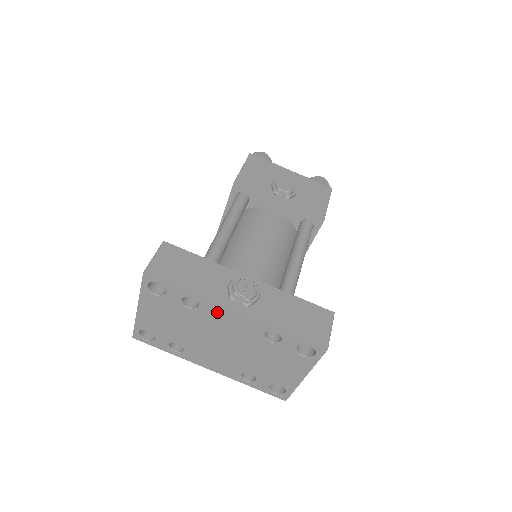
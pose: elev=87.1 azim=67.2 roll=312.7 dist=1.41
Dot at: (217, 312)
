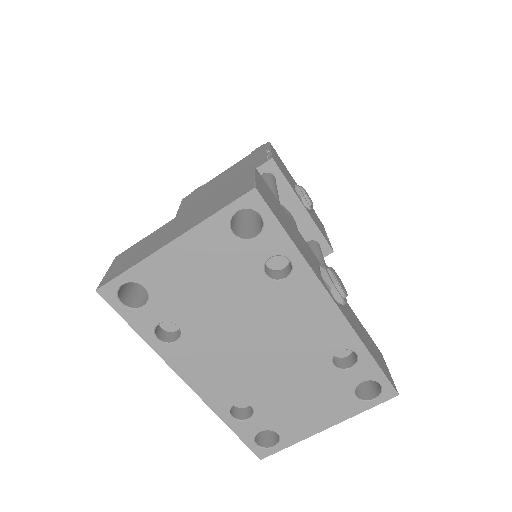
Dot at: (305, 297)
